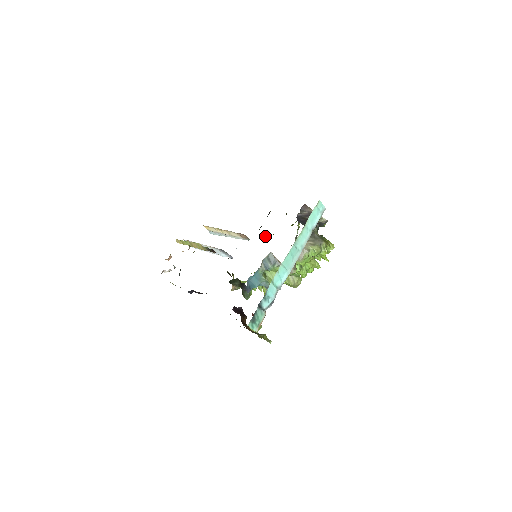
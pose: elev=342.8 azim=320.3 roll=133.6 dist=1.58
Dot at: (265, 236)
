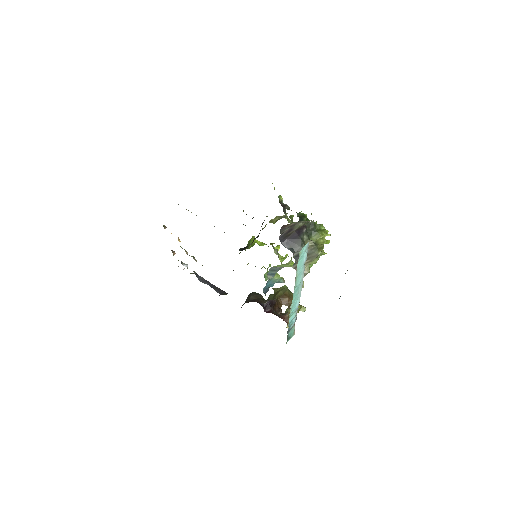
Dot at: occluded
